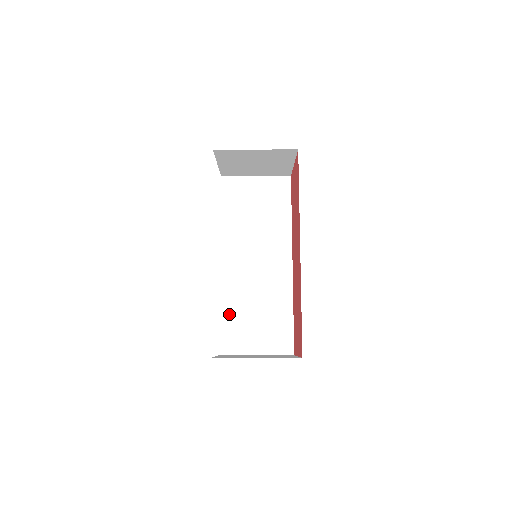
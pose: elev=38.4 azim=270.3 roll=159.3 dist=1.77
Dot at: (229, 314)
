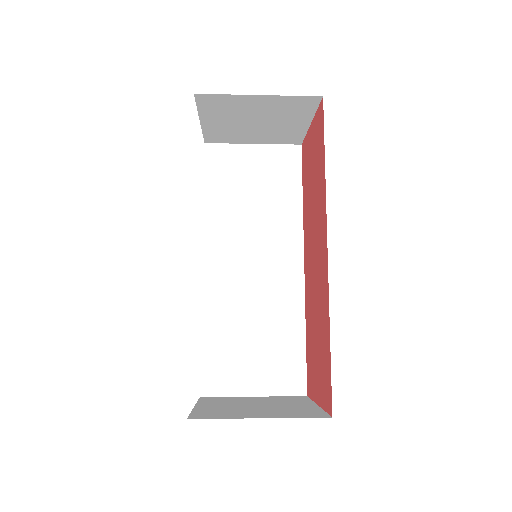
Dot at: (215, 338)
